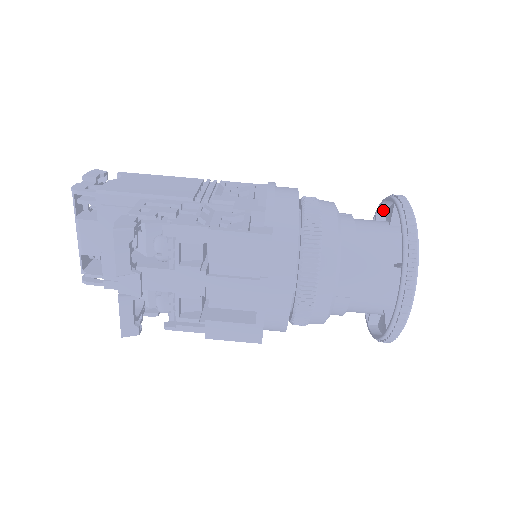
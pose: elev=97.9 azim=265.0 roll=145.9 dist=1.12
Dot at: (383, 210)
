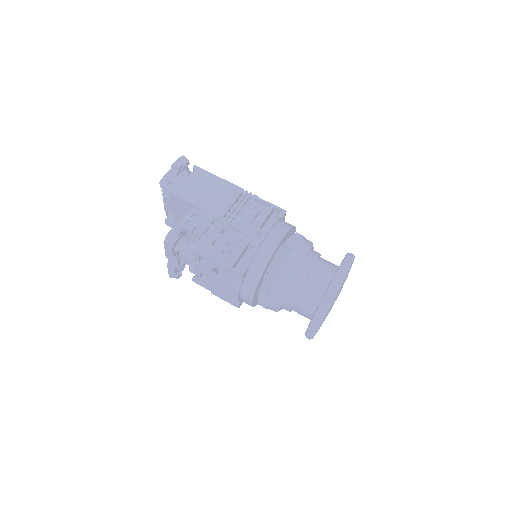
Dot at: occluded
